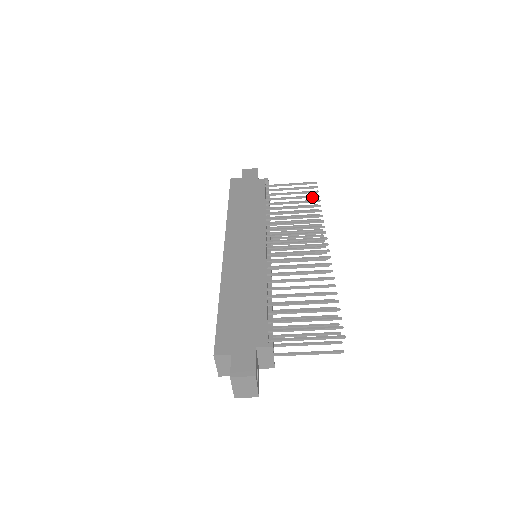
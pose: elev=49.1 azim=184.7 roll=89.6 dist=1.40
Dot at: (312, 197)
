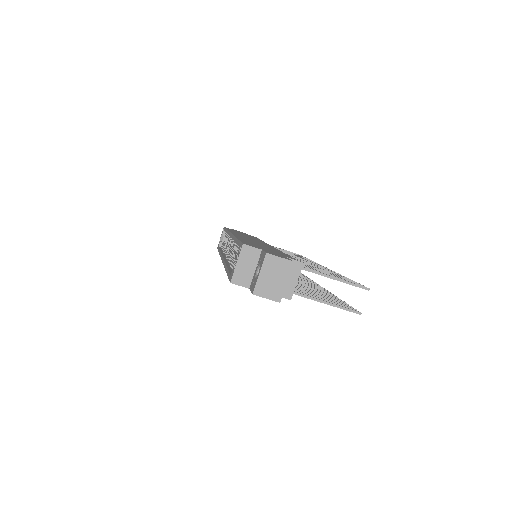
Dot at: occluded
